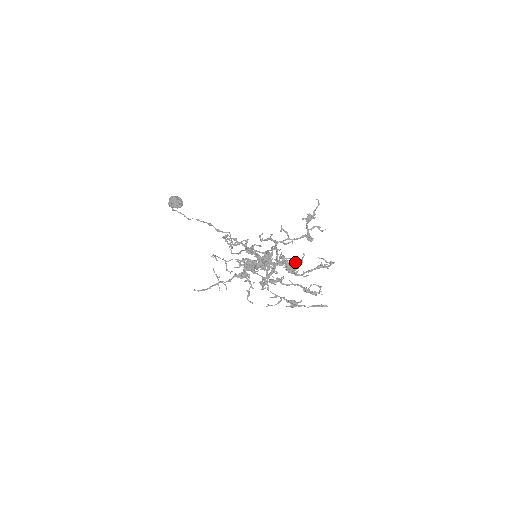
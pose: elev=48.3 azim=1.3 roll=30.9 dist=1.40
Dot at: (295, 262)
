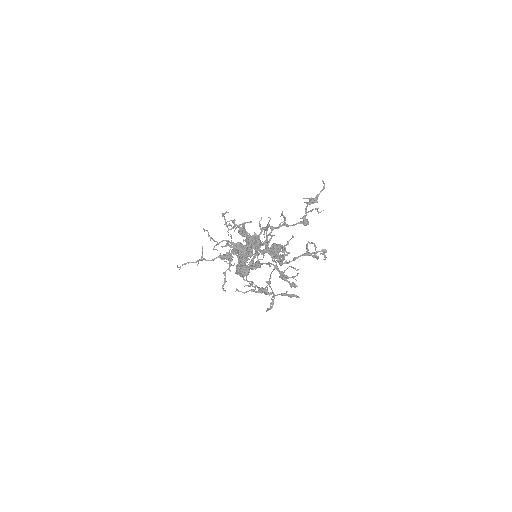
Dot at: (282, 246)
